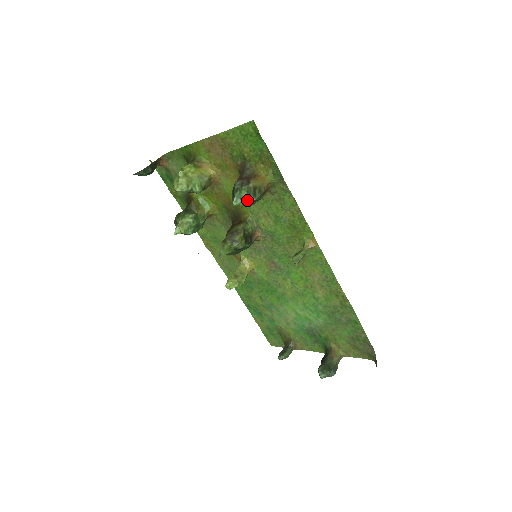
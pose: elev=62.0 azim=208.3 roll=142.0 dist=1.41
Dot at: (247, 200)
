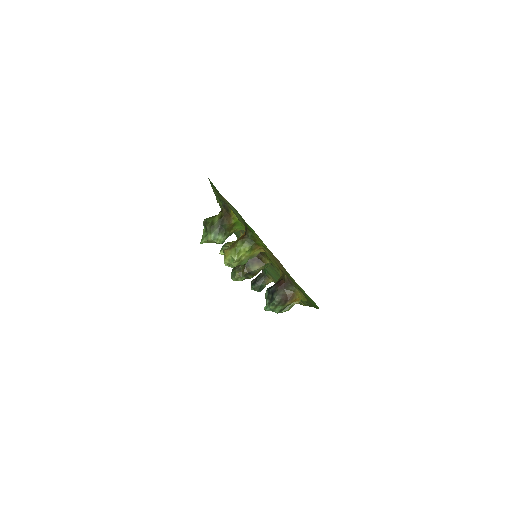
Dot at: occluded
